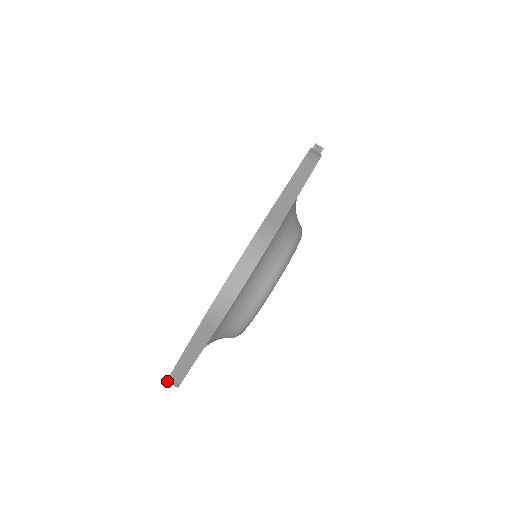
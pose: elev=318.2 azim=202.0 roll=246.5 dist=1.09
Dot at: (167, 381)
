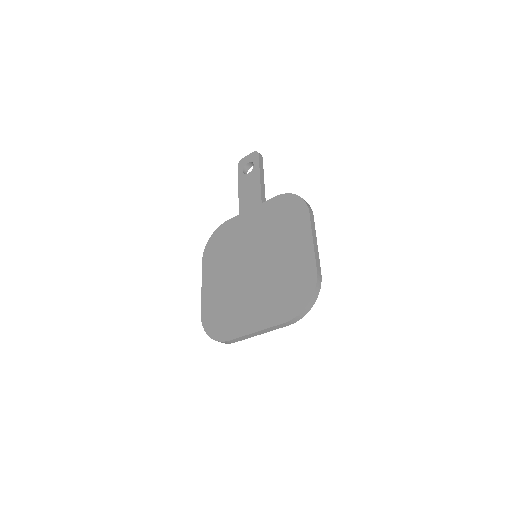
Dot at: (219, 341)
